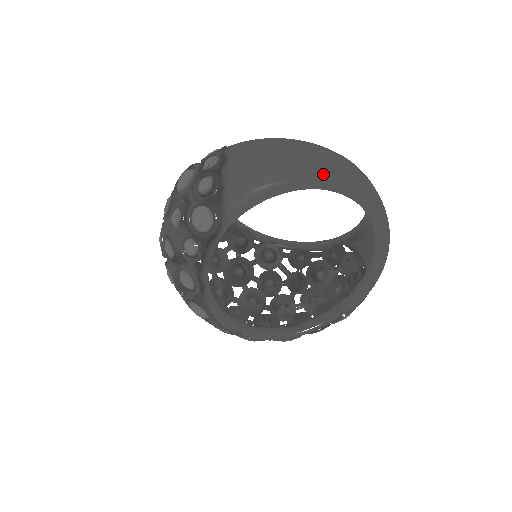
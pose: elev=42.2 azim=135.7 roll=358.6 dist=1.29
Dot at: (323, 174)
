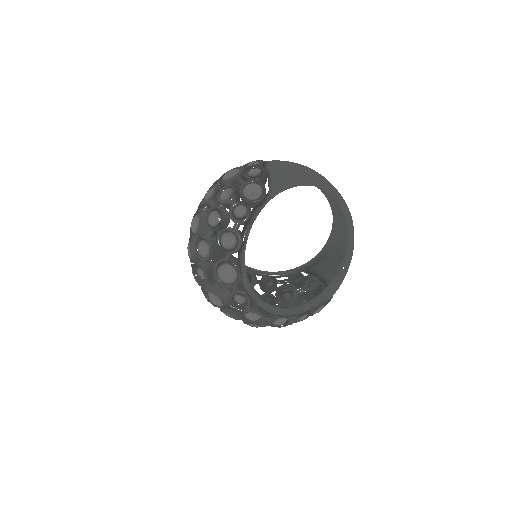
Dot at: (327, 182)
